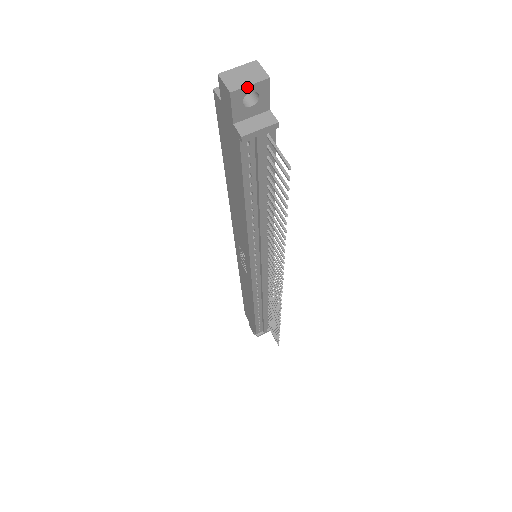
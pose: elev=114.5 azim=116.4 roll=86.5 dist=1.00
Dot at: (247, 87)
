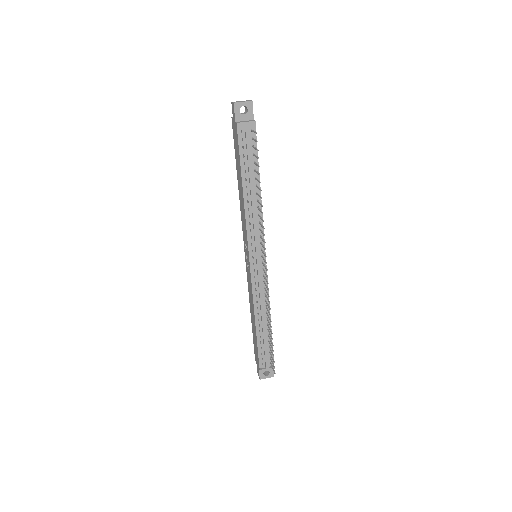
Dot at: (242, 102)
